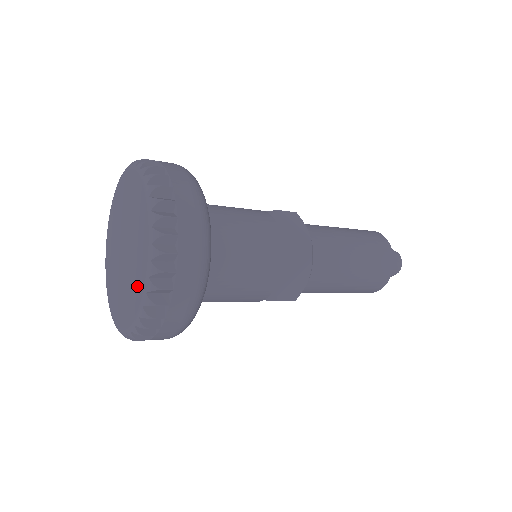
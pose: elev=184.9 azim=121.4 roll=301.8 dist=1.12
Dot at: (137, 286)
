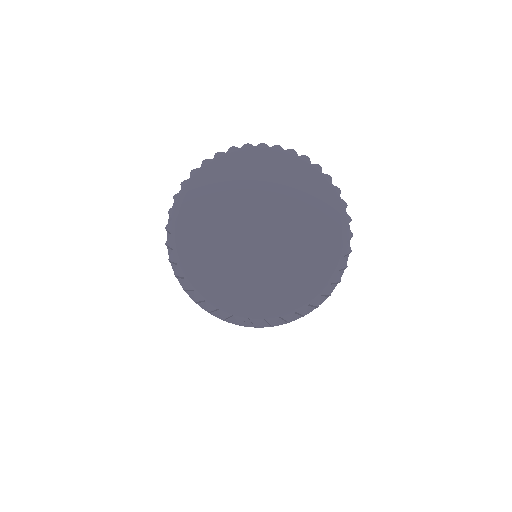
Dot at: (315, 265)
